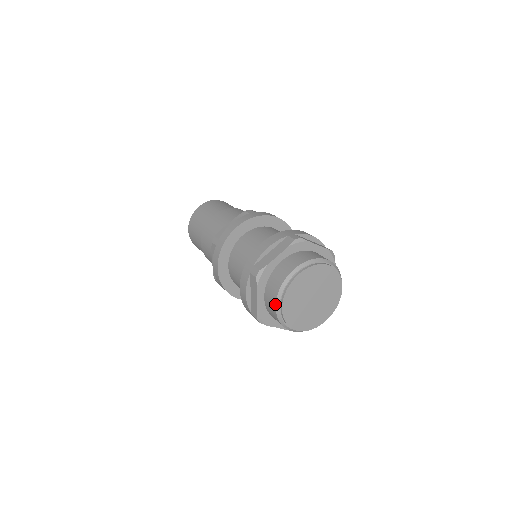
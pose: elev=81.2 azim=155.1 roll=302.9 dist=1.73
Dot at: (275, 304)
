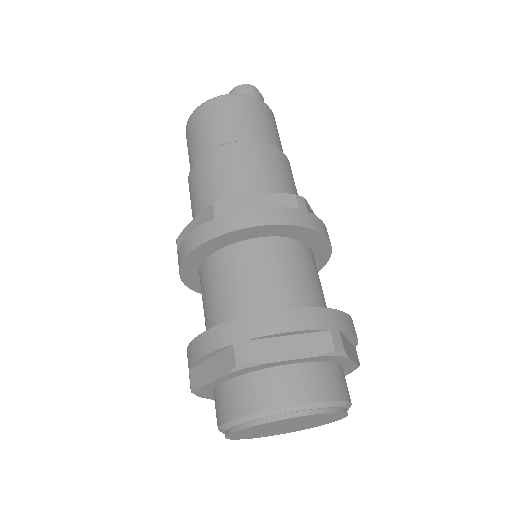
Dot at: (232, 419)
